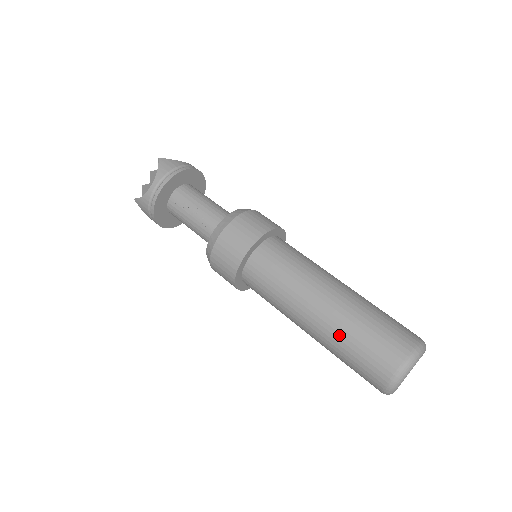
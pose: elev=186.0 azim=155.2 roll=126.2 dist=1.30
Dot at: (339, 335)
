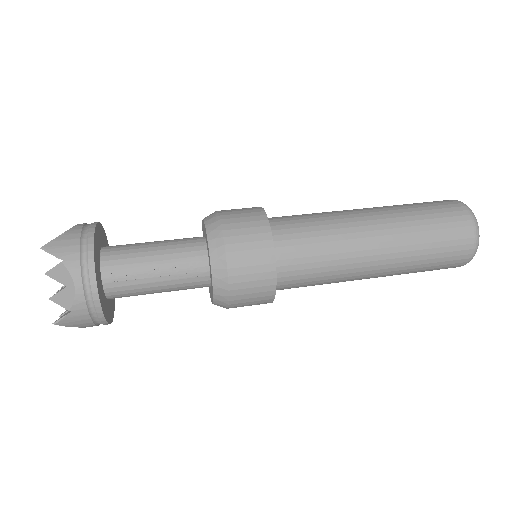
Dot at: (412, 253)
